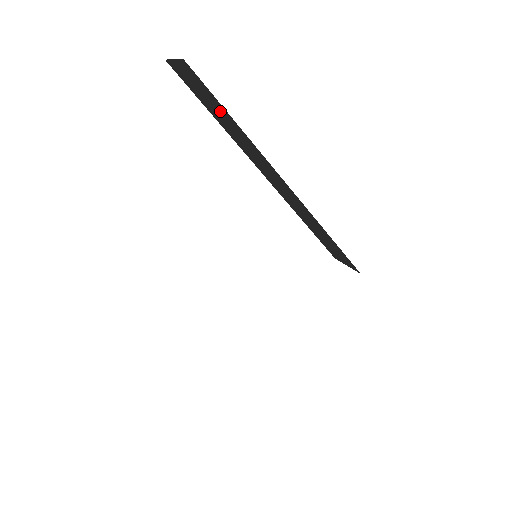
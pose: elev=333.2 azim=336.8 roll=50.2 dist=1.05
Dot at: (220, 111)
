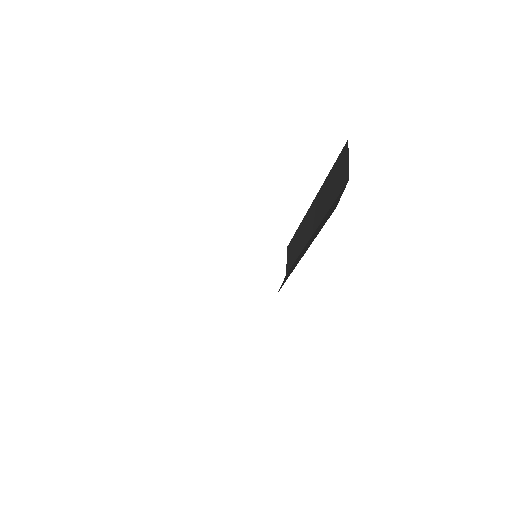
Dot at: (333, 191)
